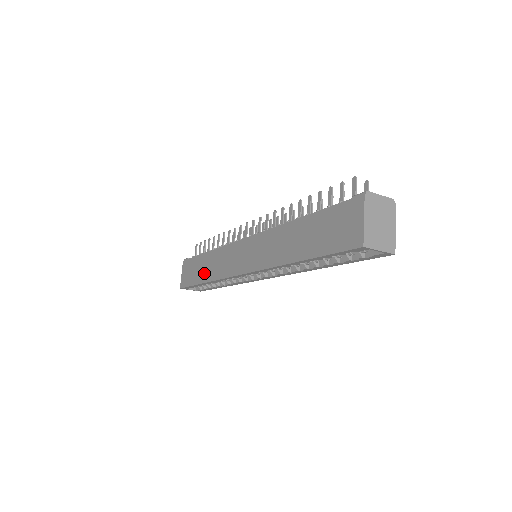
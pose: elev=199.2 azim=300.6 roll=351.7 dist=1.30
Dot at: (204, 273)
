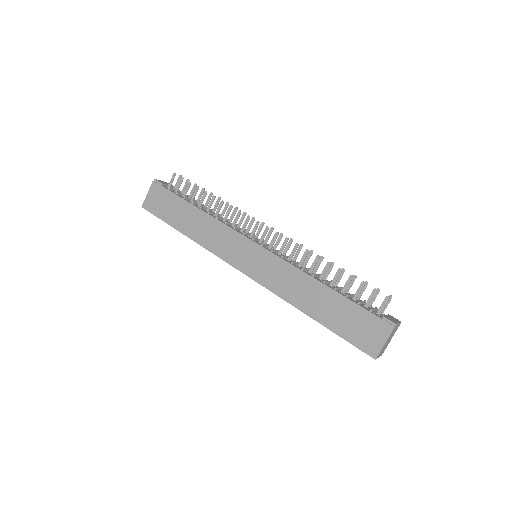
Dot at: (187, 225)
